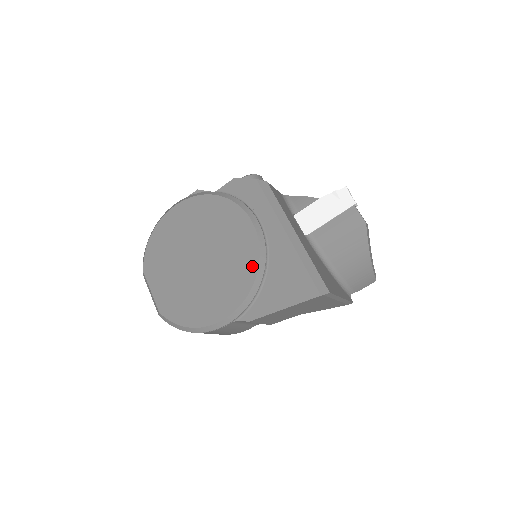
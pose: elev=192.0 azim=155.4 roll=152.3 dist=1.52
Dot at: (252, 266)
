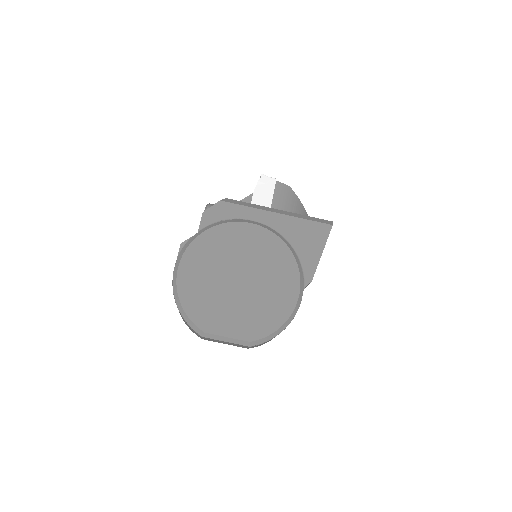
Dot at: (281, 246)
